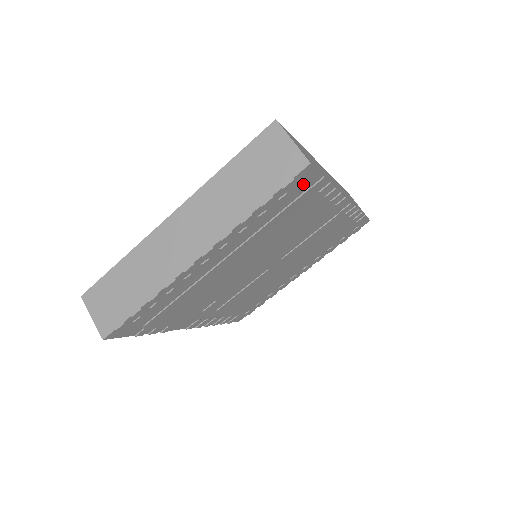
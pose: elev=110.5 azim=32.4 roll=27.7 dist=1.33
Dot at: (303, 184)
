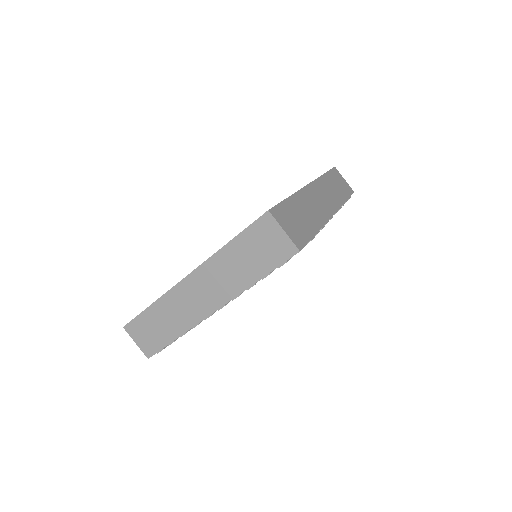
Dot at: occluded
